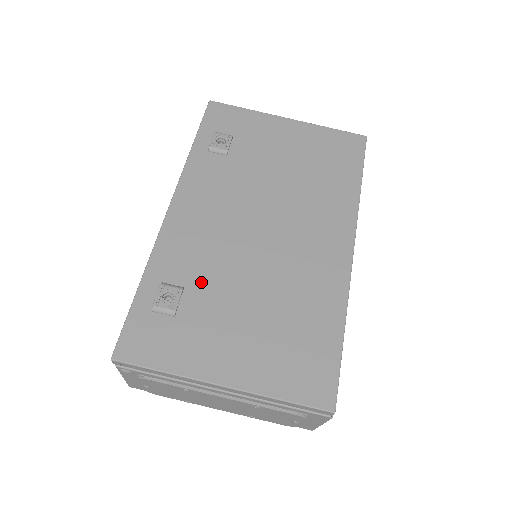
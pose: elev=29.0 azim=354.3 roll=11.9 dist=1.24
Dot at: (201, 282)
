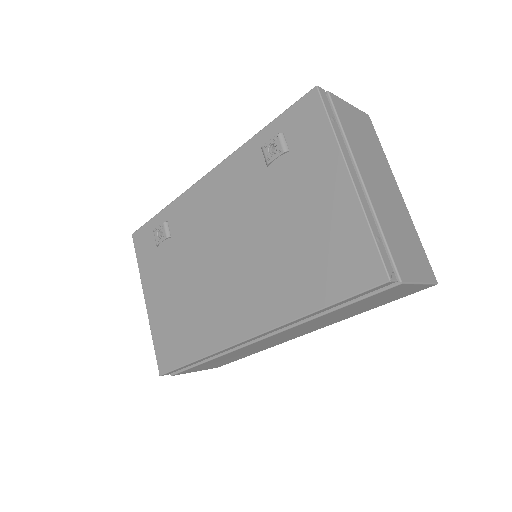
Dot at: (178, 244)
